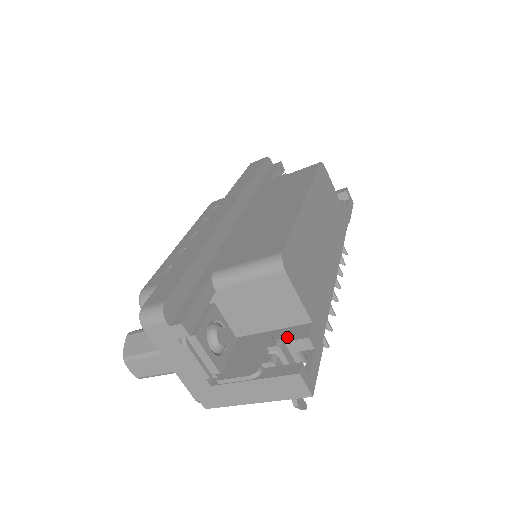
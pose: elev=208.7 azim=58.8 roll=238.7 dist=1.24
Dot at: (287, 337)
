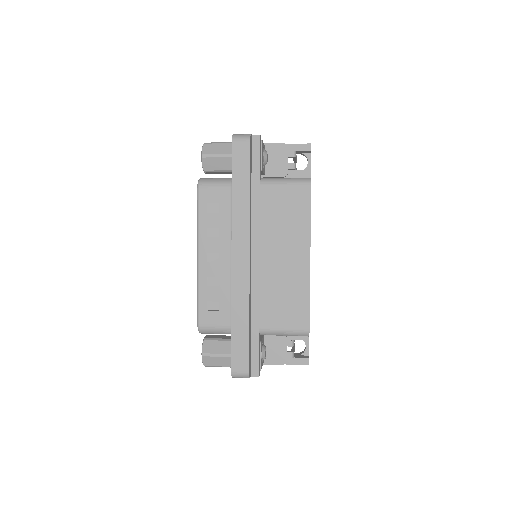
Dot at: (295, 337)
